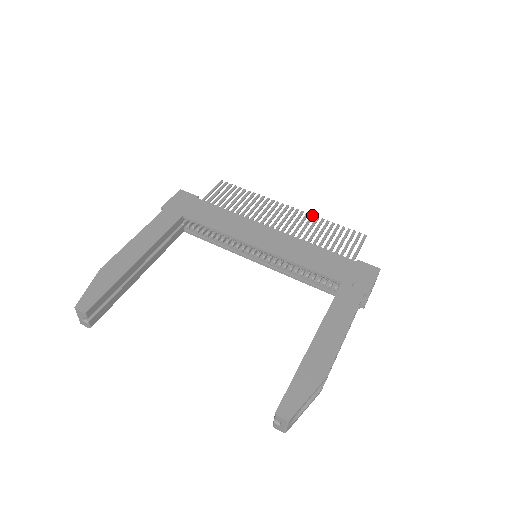
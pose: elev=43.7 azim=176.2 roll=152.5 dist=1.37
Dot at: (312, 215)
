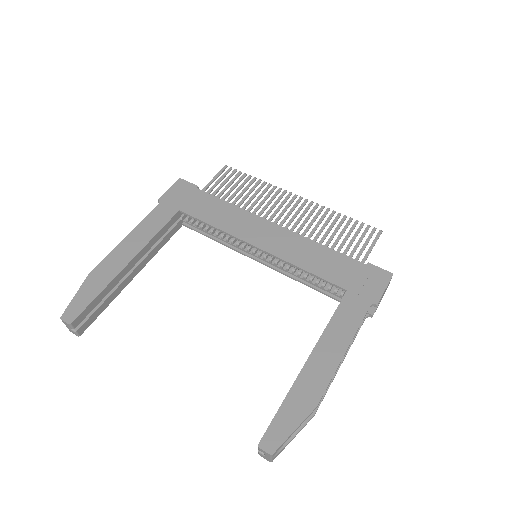
Dot at: (322, 206)
